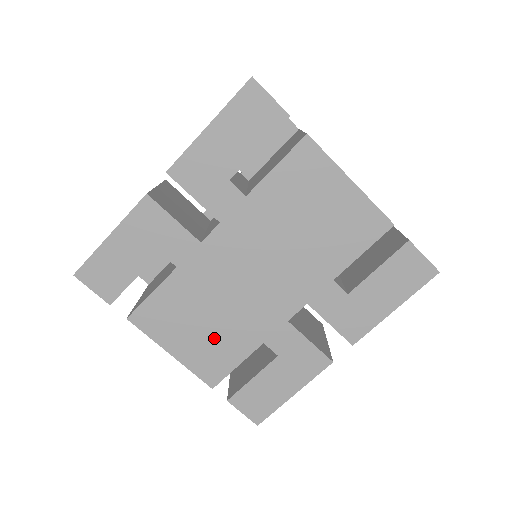
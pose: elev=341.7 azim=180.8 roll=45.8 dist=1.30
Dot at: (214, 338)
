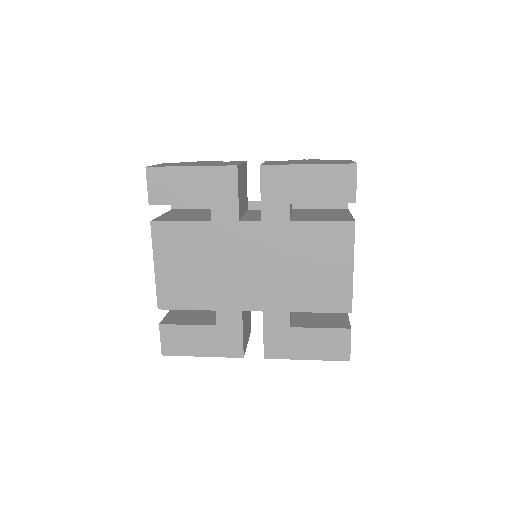
Dot at: (190, 281)
